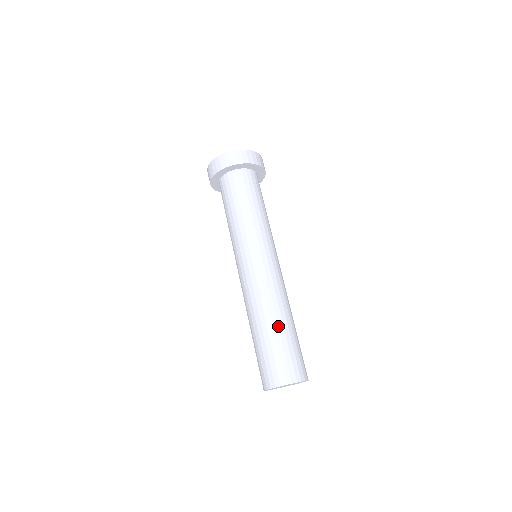
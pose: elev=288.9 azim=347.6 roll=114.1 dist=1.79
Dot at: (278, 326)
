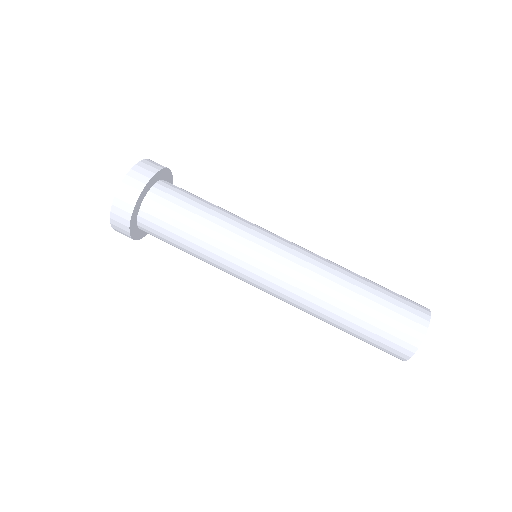
Dot at: (363, 279)
